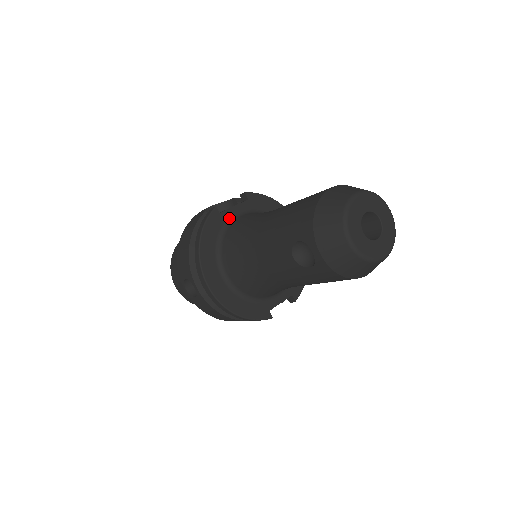
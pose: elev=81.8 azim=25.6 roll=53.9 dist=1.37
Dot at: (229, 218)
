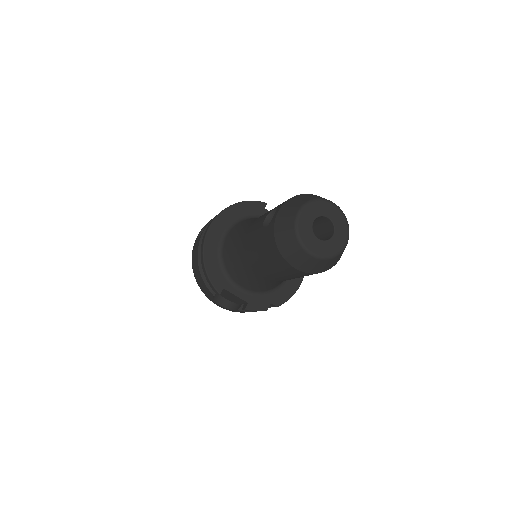
Dot at: occluded
